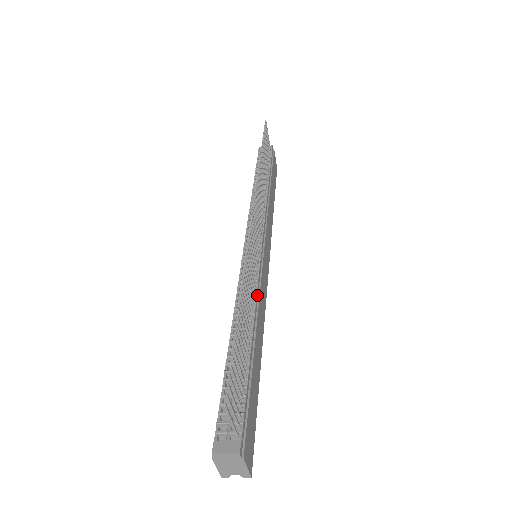
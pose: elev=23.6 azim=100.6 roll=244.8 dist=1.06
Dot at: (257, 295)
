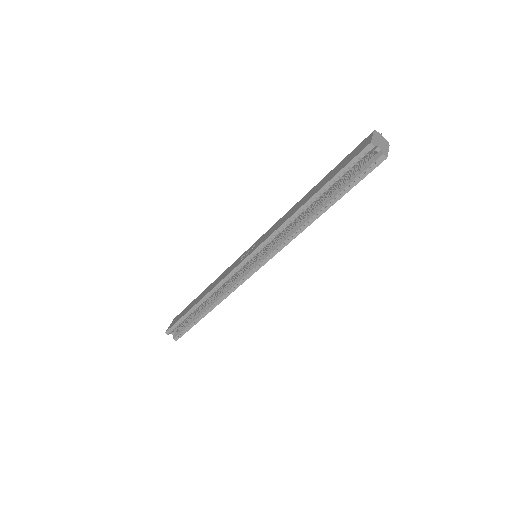
Dot at: occluded
